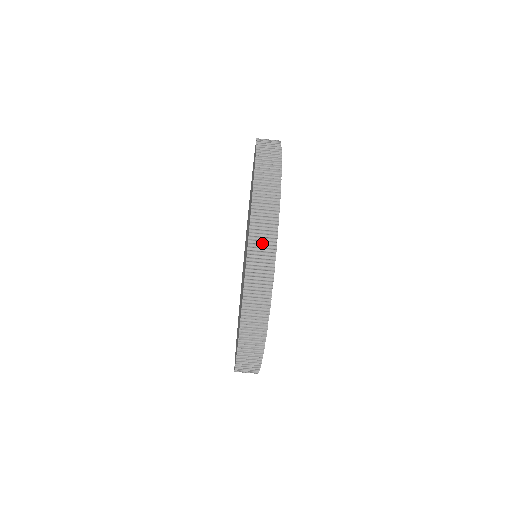
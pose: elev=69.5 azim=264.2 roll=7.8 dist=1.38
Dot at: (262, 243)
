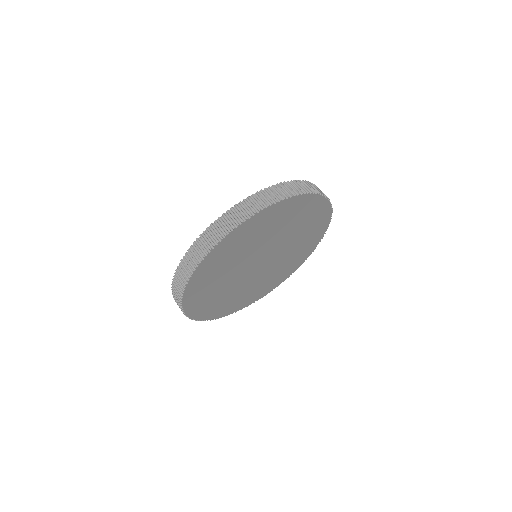
Dot at: (228, 221)
